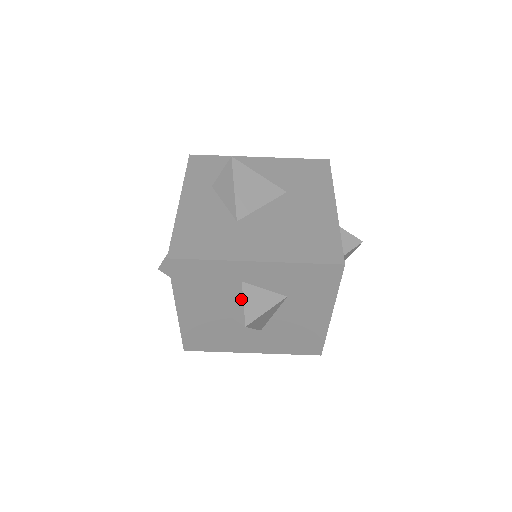
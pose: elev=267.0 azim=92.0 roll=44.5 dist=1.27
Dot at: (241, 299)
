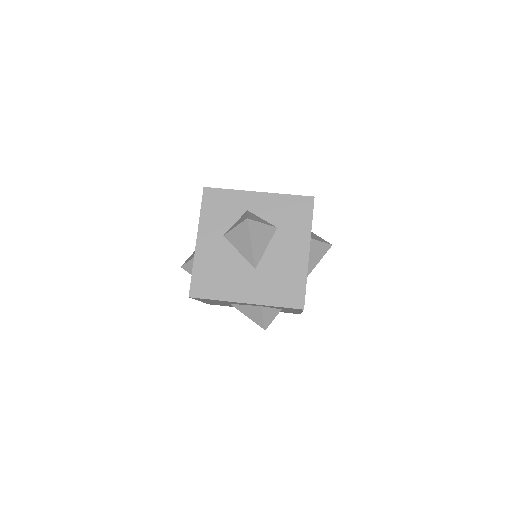
Dot at: (246, 214)
